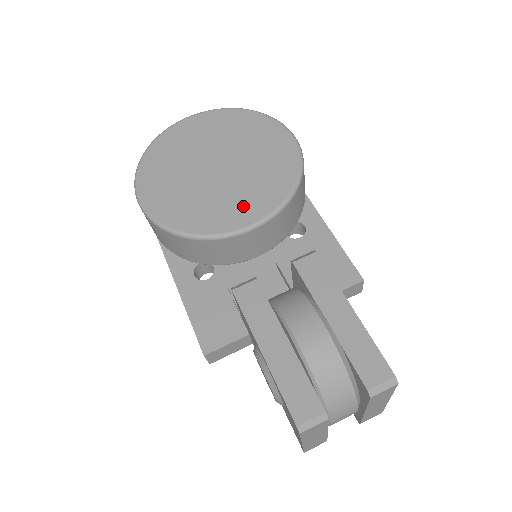
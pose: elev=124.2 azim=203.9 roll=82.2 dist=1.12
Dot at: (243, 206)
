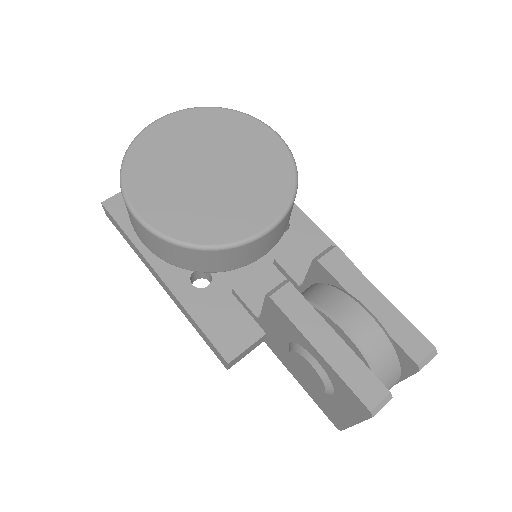
Dot at: (252, 210)
